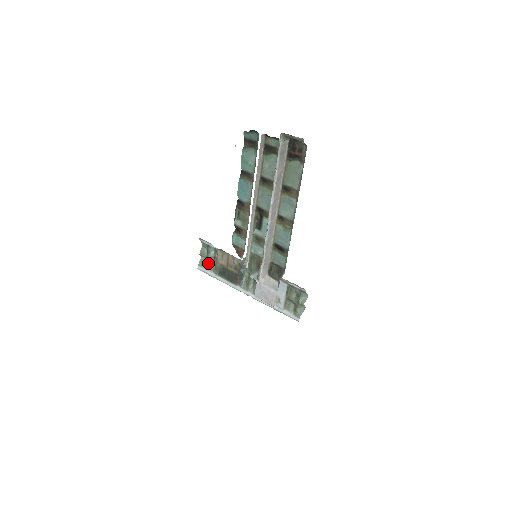
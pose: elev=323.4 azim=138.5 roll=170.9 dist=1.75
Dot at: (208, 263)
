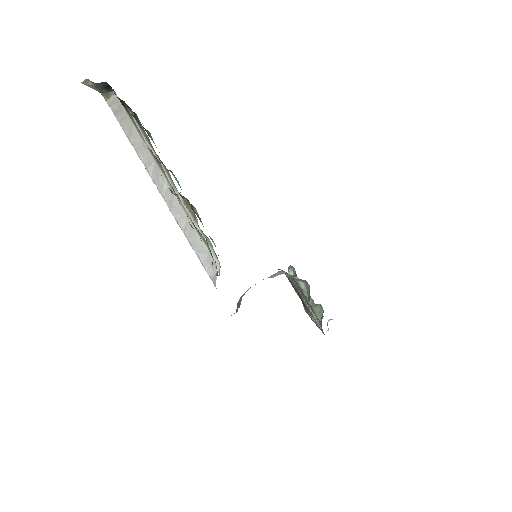
Dot at: occluded
